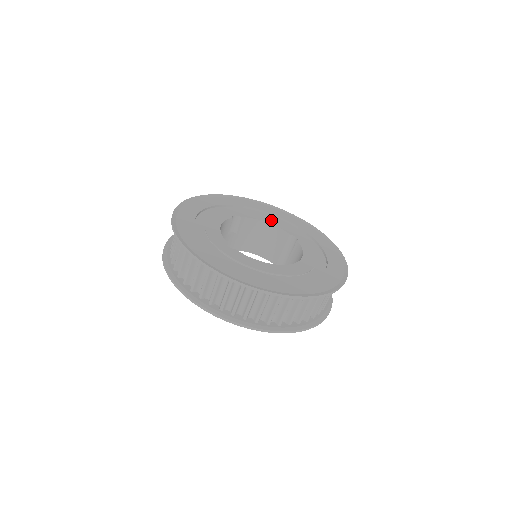
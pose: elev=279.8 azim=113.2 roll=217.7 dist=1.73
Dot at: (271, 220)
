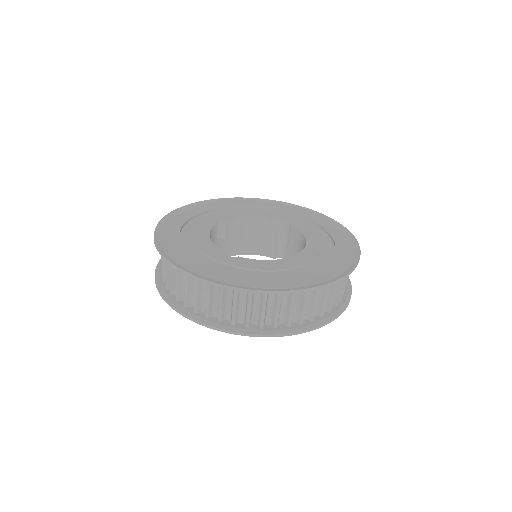
Dot at: (255, 213)
